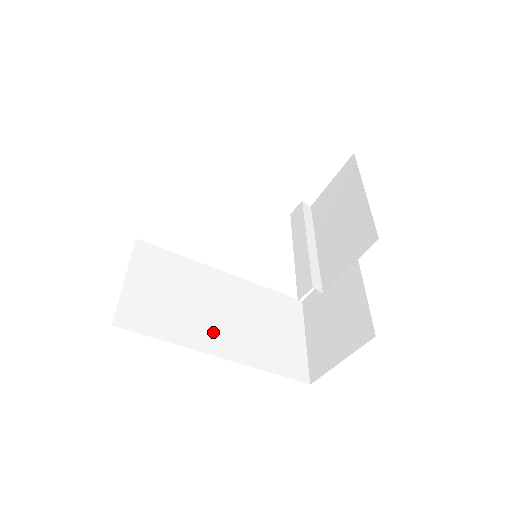
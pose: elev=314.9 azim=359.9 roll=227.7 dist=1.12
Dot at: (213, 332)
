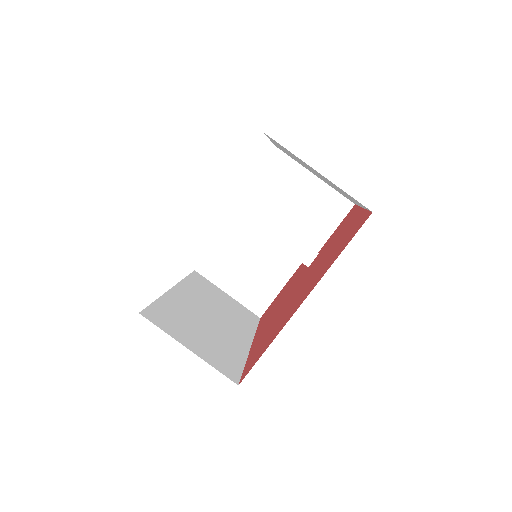
Dot at: (232, 334)
